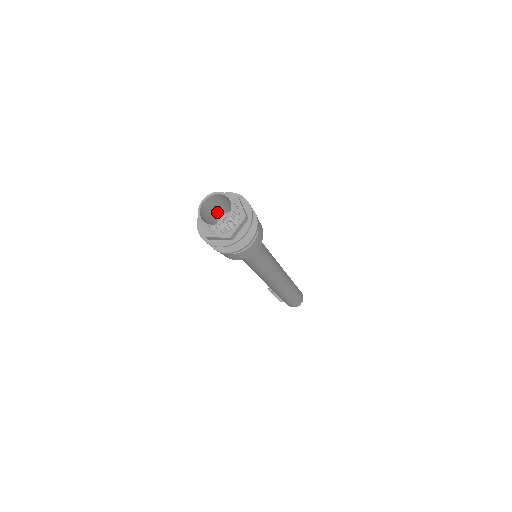
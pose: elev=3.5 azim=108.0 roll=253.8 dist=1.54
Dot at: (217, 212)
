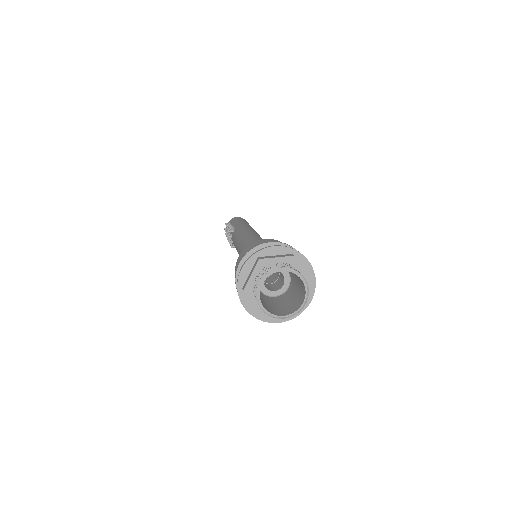
Dot at: occluded
